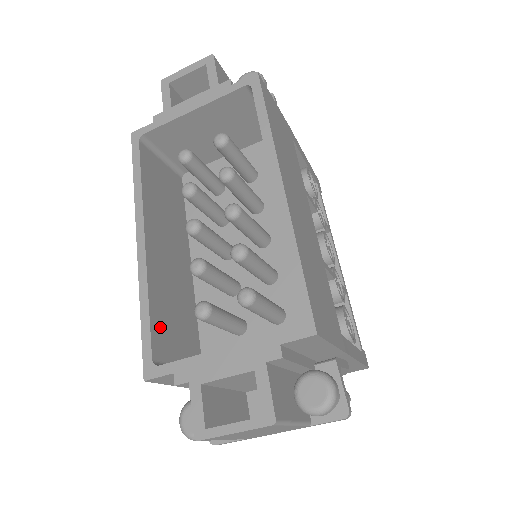
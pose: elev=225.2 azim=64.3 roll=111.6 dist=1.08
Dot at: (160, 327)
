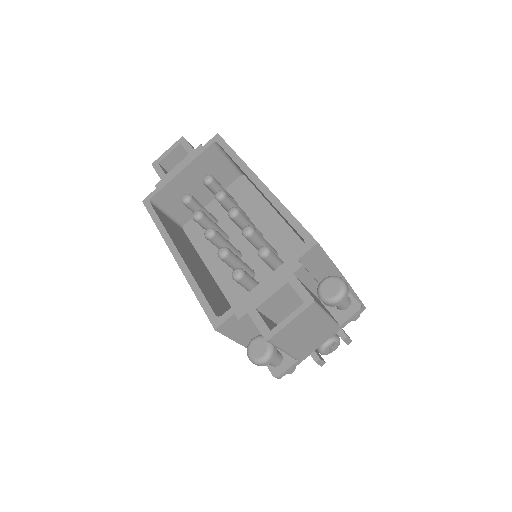
Dot at: (211, 301)
